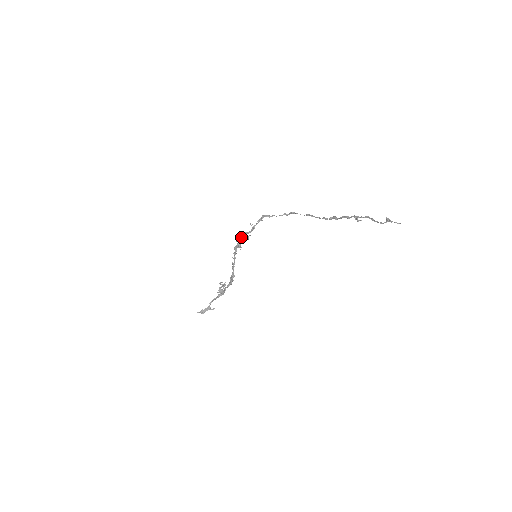
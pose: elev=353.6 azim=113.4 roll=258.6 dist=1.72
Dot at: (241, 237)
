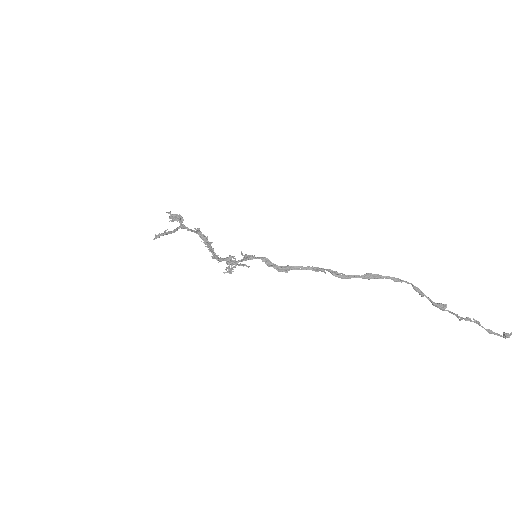
Dot at: (229, 265)
